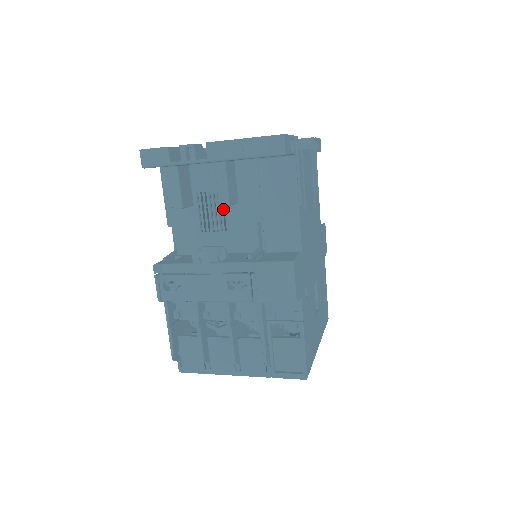
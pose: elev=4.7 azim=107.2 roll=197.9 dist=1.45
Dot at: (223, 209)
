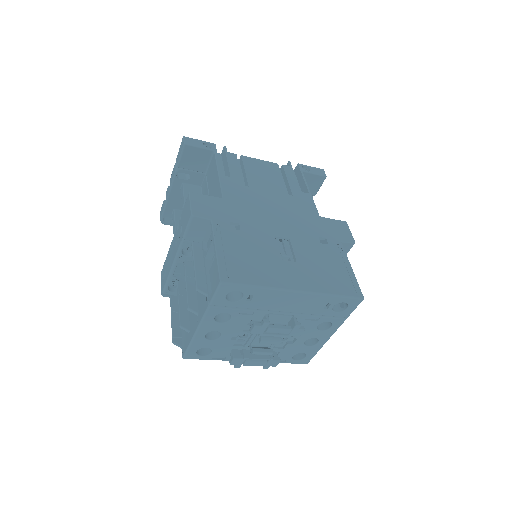
Dot at: occluded
